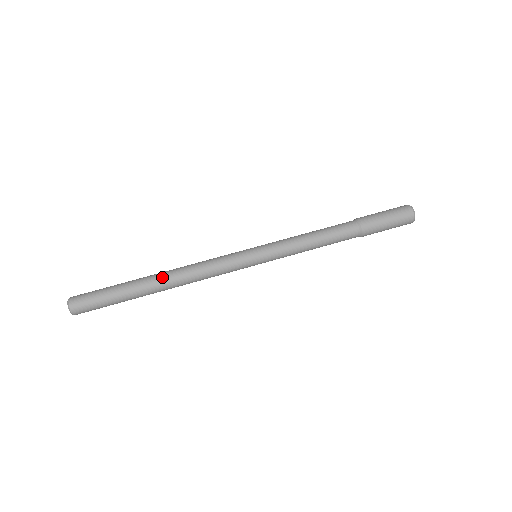
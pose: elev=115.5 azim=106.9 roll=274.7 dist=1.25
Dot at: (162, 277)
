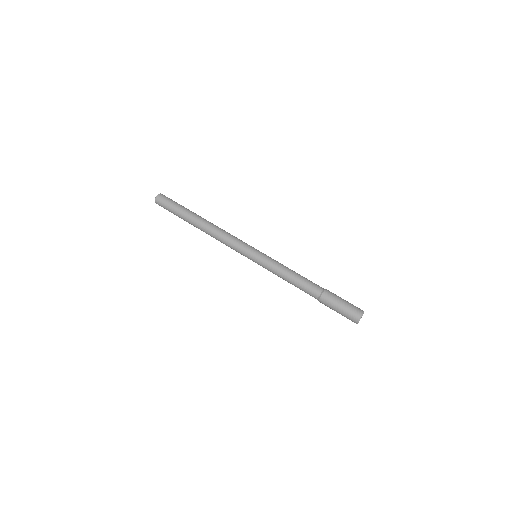
Dot at: (203, 223)
